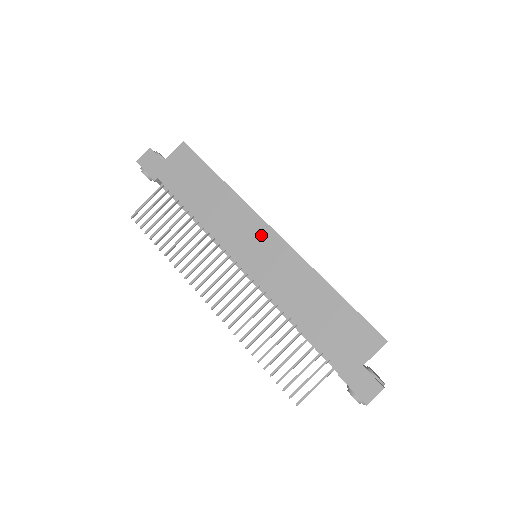
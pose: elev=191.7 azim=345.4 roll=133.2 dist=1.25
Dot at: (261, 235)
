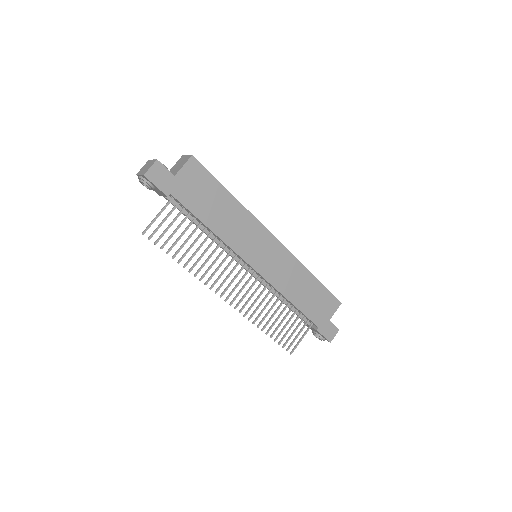
Dot at: (267, 243)
